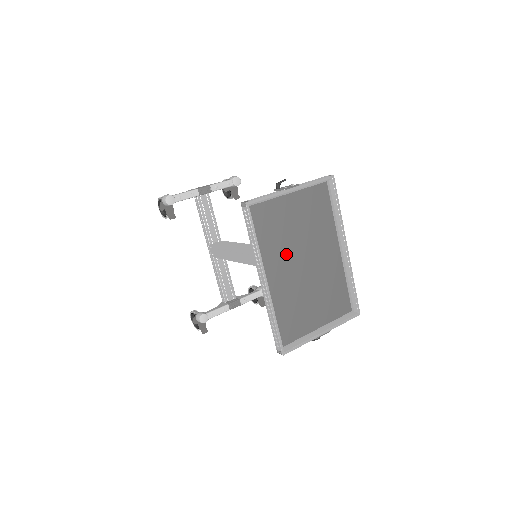
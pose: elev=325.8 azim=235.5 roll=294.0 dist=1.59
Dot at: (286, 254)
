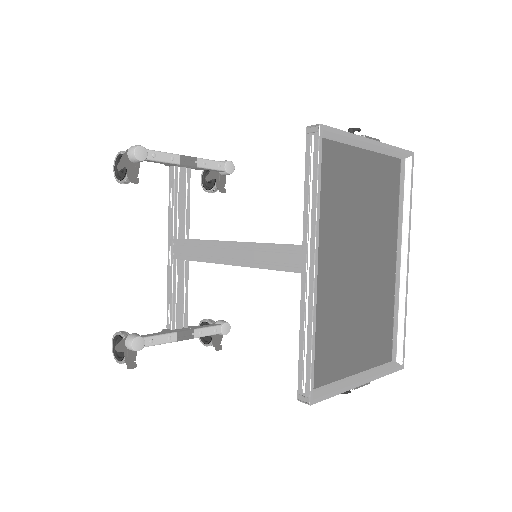
Dot at: (341, 238)
